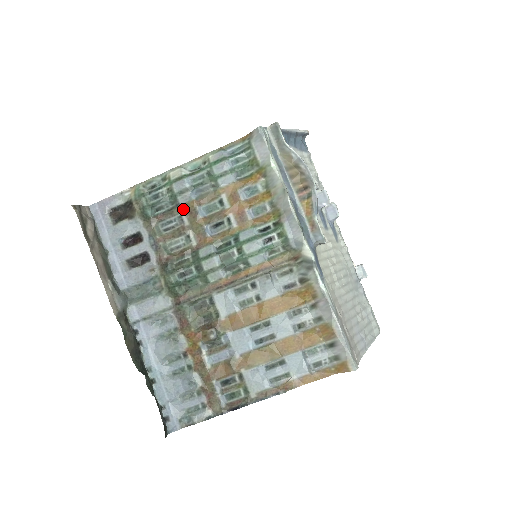
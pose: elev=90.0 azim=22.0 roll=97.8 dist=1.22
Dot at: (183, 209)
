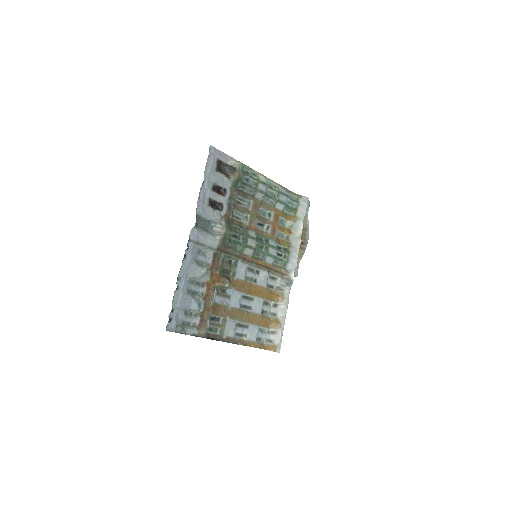
Dot at: (253, 200)
